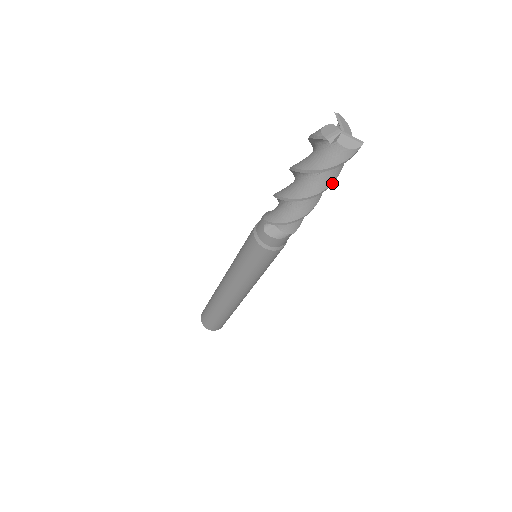
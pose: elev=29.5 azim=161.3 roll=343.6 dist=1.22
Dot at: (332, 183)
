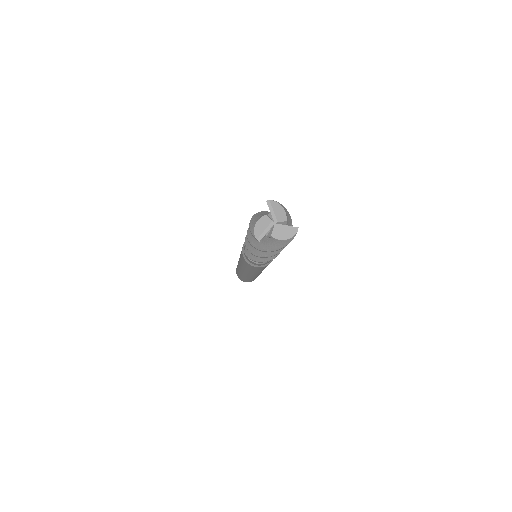
Dot at: occluded
